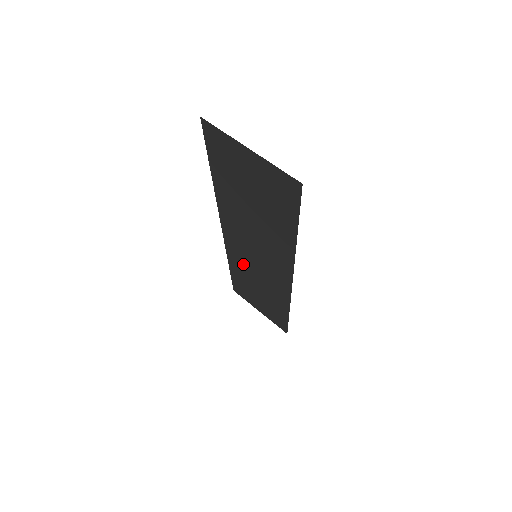
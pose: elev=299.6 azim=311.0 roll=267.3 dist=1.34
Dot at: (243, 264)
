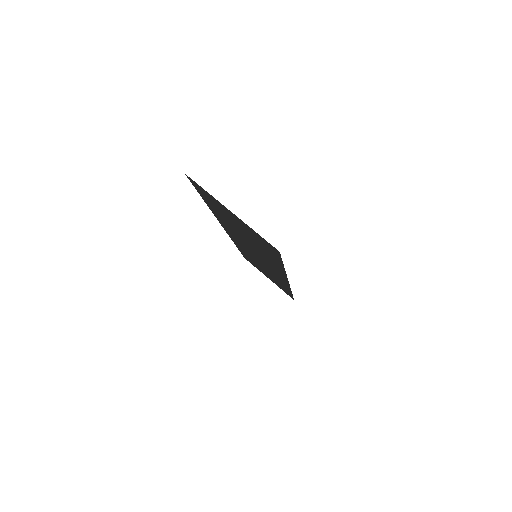
Dot at: occluded
